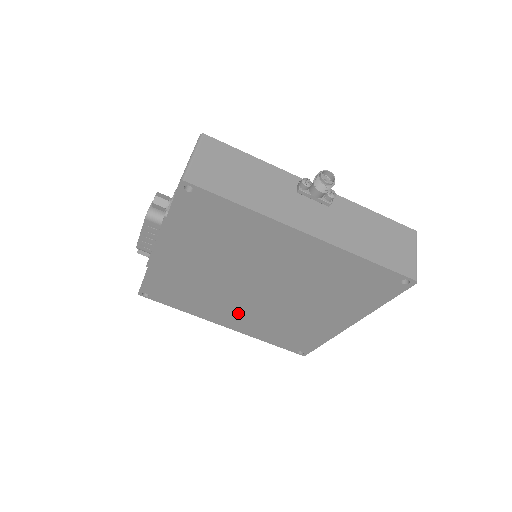
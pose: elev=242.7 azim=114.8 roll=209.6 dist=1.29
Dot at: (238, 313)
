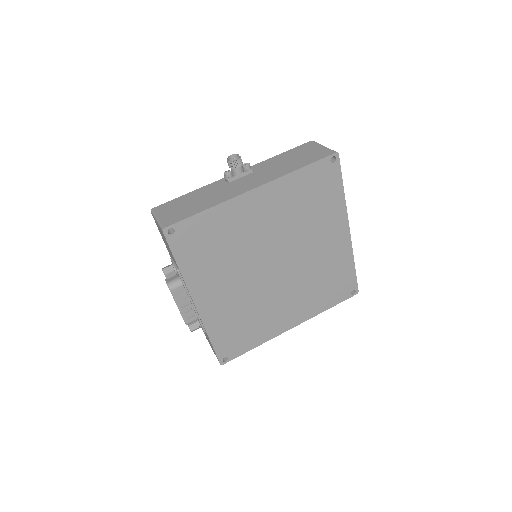
Dot at: (287, 303)
